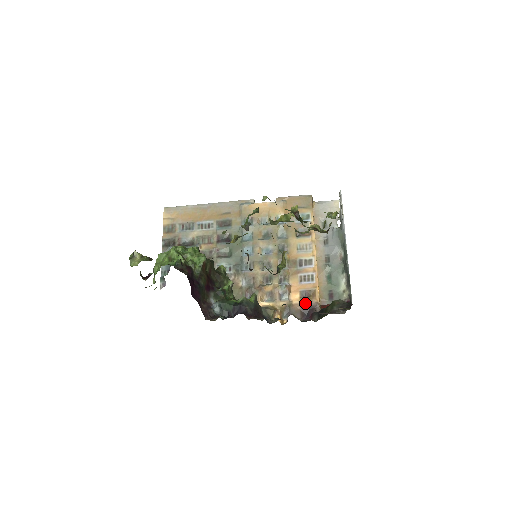
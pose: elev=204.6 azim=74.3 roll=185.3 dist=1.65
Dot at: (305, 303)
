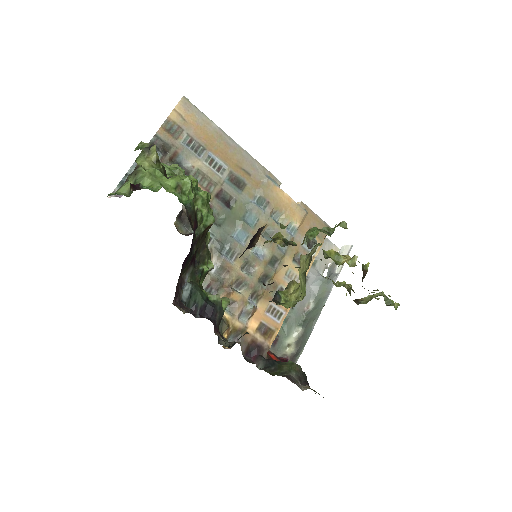
Dot at: (258, 339)
